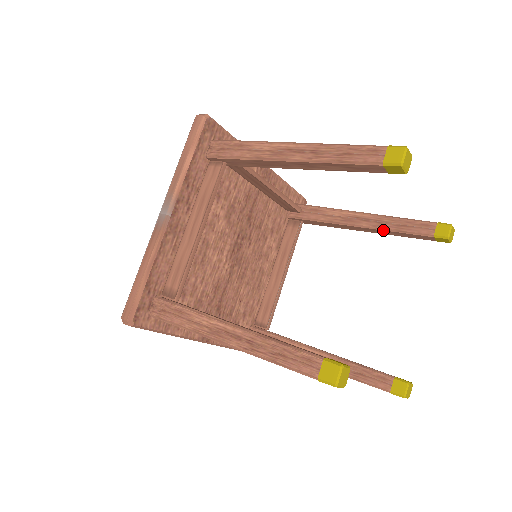
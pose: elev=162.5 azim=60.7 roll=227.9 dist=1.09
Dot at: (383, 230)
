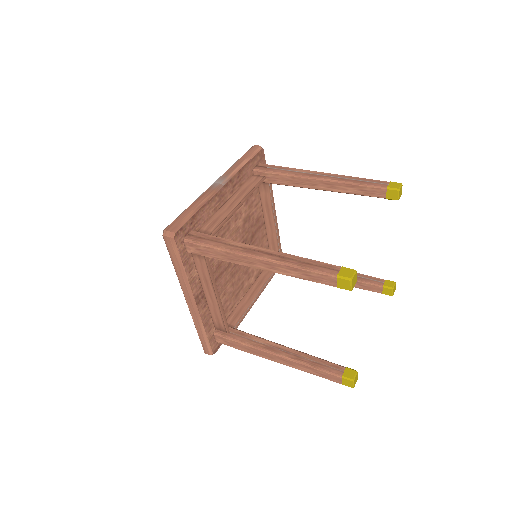
Dot at: occluded
